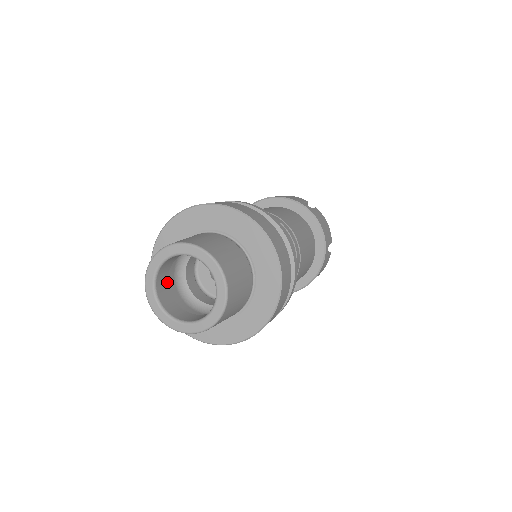
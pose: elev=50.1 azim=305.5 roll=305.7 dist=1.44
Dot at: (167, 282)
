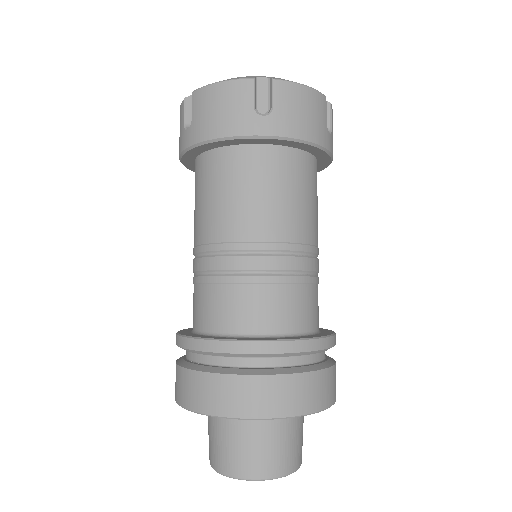
Dot at: occluded
